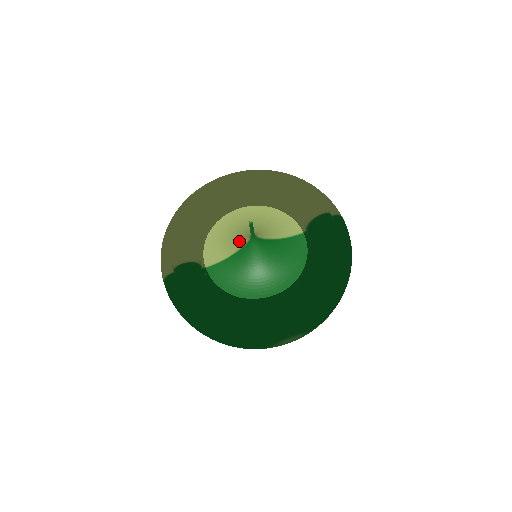
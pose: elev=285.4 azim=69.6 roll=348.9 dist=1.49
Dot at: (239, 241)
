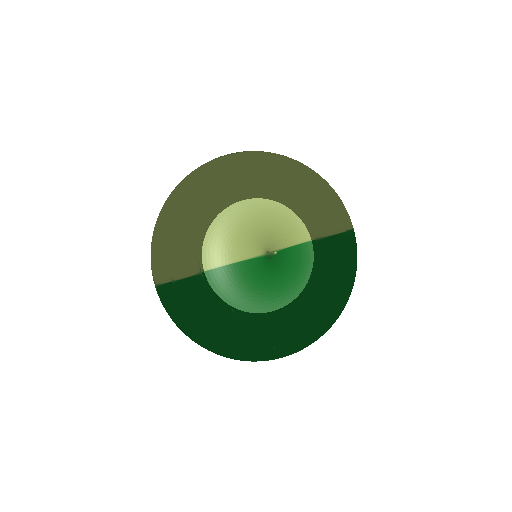
Dot at: (247, 249)
